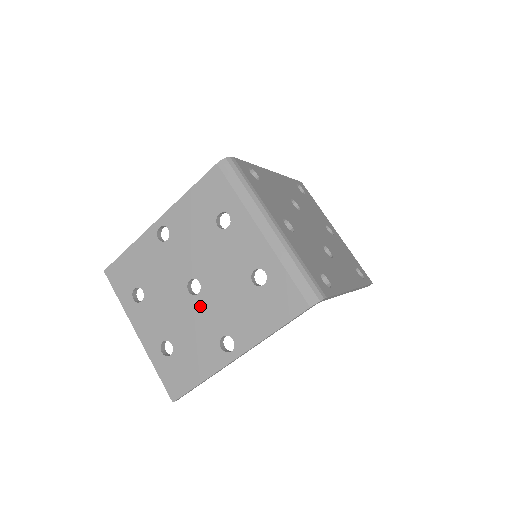
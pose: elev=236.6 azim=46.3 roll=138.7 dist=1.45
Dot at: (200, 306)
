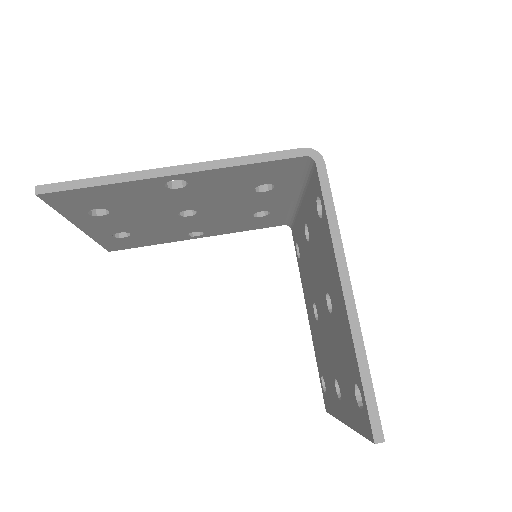
Dot at: occluded
